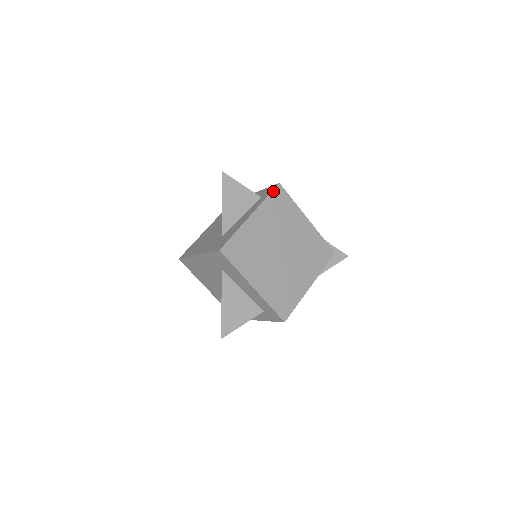
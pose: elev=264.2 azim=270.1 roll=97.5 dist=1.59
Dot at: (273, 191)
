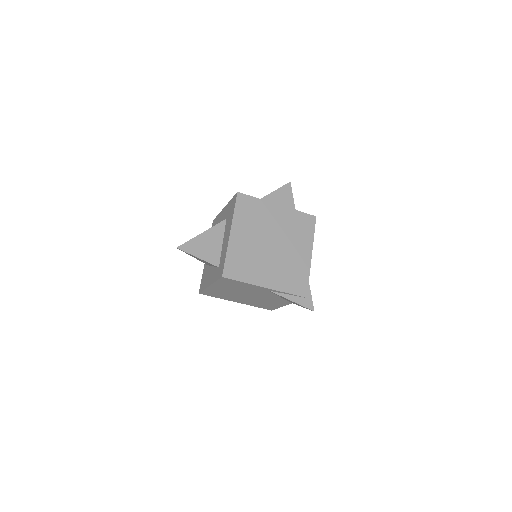
Dot at: (307, 214)
